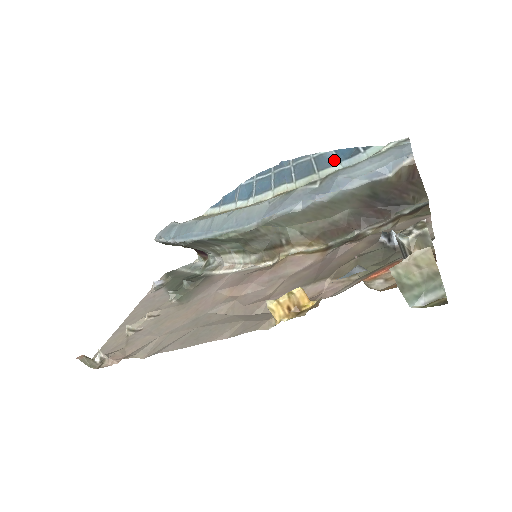
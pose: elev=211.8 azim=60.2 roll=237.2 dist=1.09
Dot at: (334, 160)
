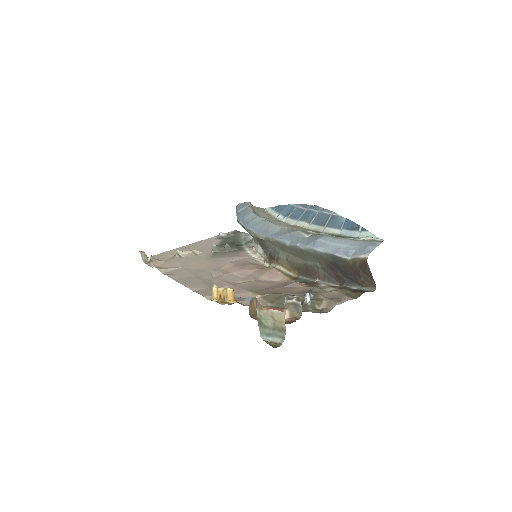
Dot at: (340, 225)
